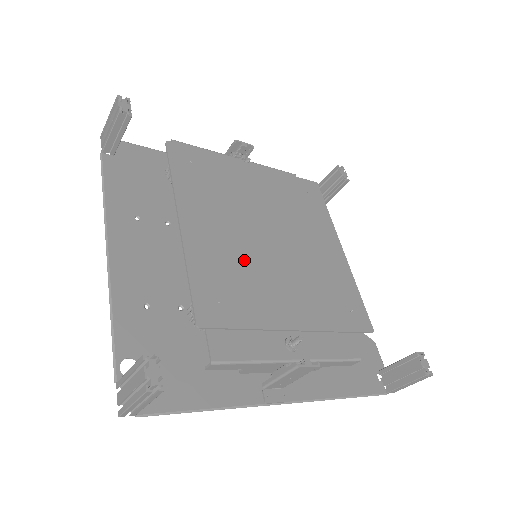
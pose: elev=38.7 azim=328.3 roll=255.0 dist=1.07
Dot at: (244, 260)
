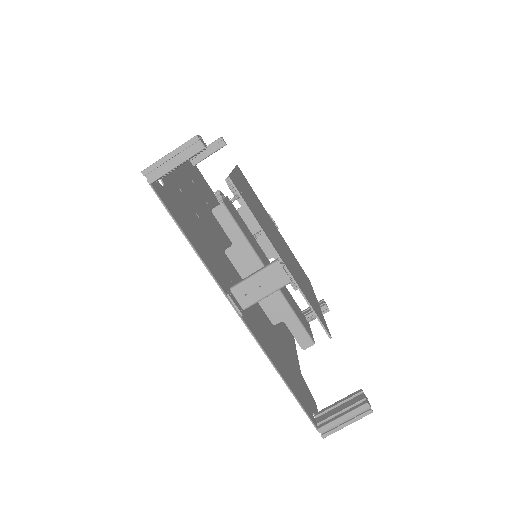
Dot at: (261, 216)
